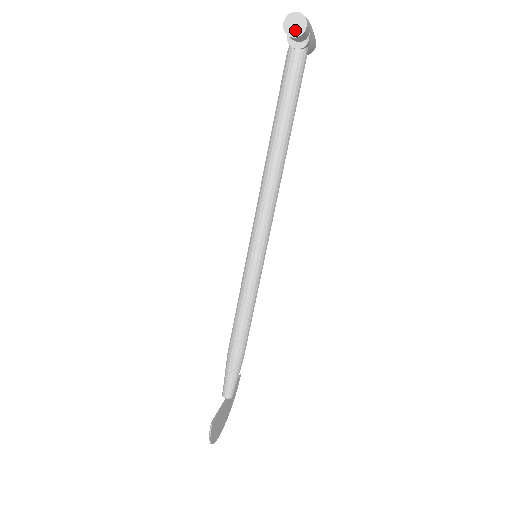
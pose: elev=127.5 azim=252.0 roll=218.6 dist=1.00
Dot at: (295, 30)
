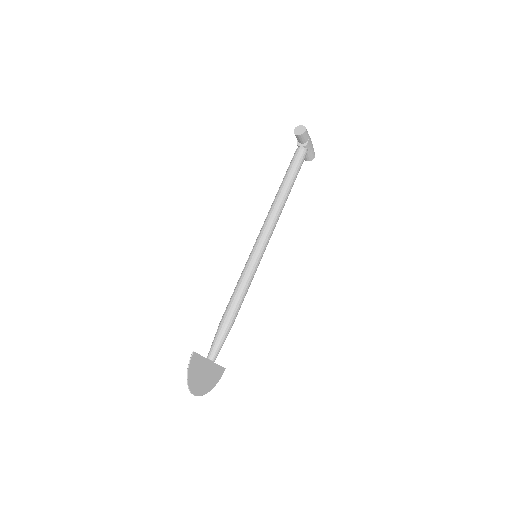
Dot at: (299, 132)
